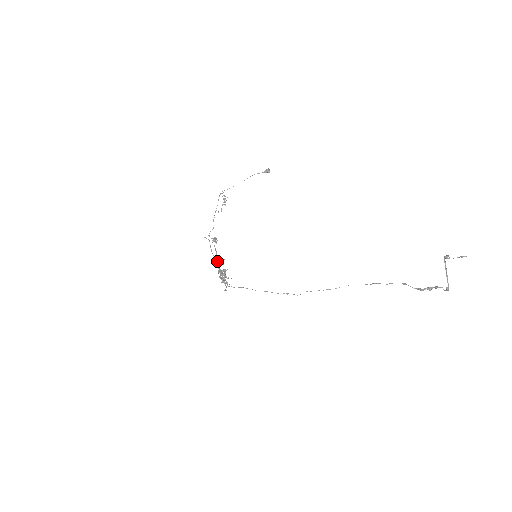
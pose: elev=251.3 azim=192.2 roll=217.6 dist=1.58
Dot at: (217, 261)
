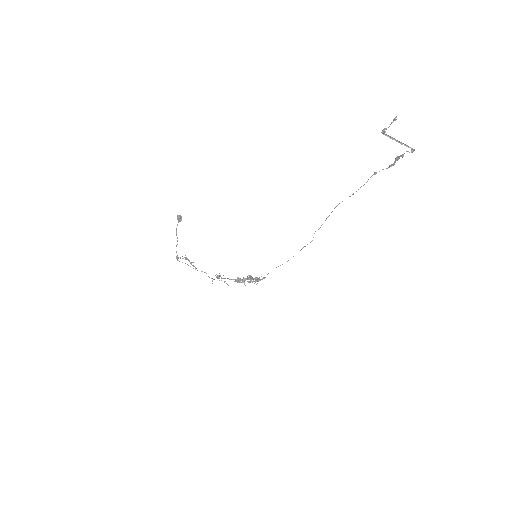
Dot at: (239, 282)
